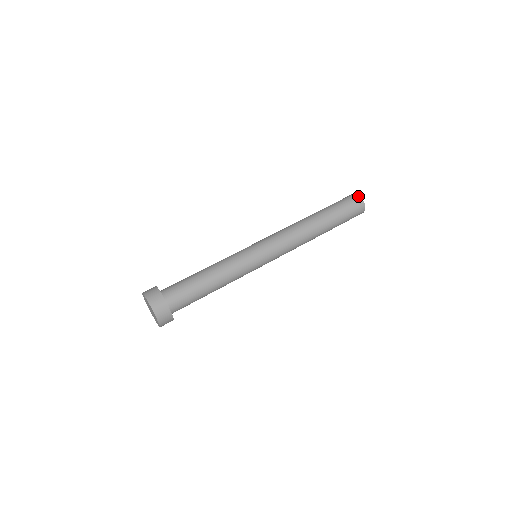
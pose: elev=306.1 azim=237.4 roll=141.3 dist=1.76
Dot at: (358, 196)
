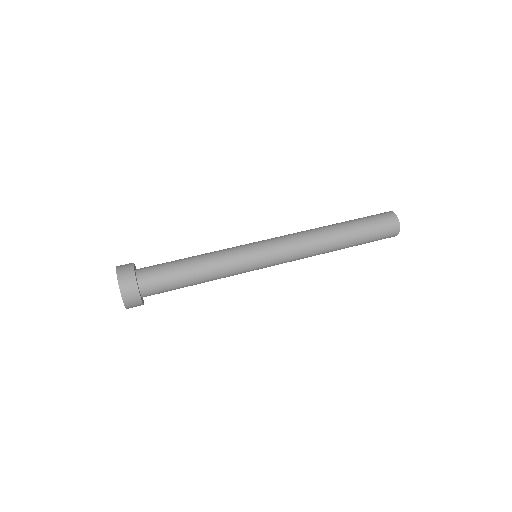
Dot at: (390, 211)
